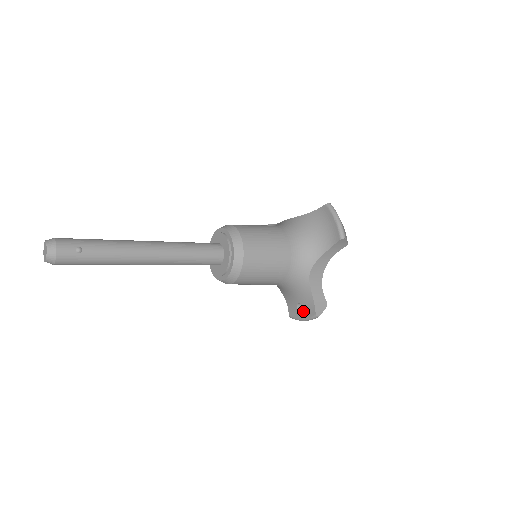
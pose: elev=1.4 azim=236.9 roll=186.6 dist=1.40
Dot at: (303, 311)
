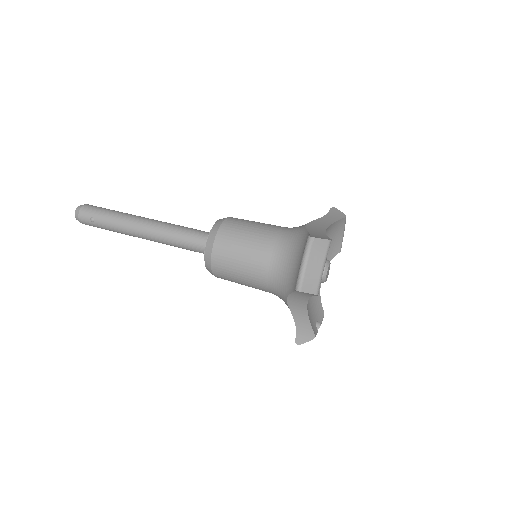
Dot at: occluded
